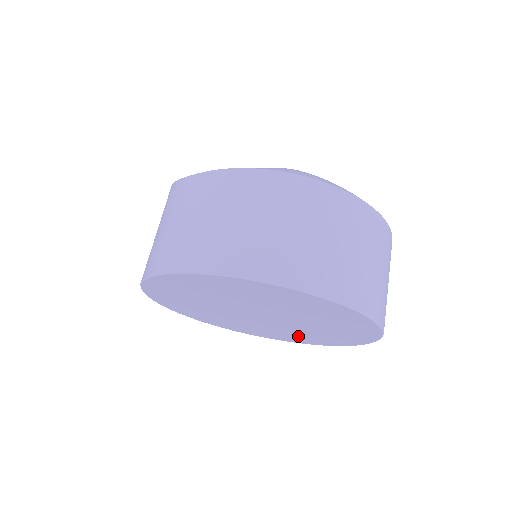
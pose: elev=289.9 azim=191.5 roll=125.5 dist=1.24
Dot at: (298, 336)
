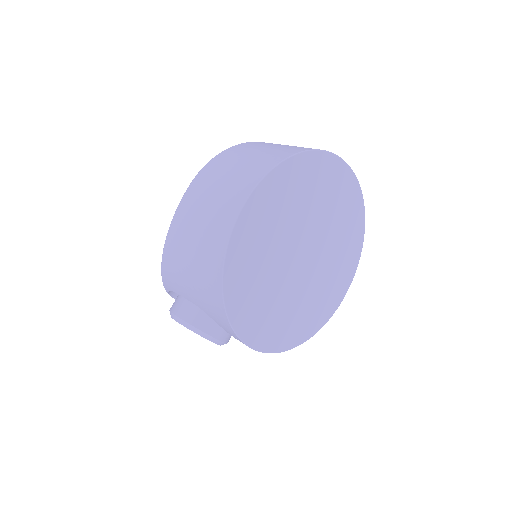
Dot at: (332, 284)
